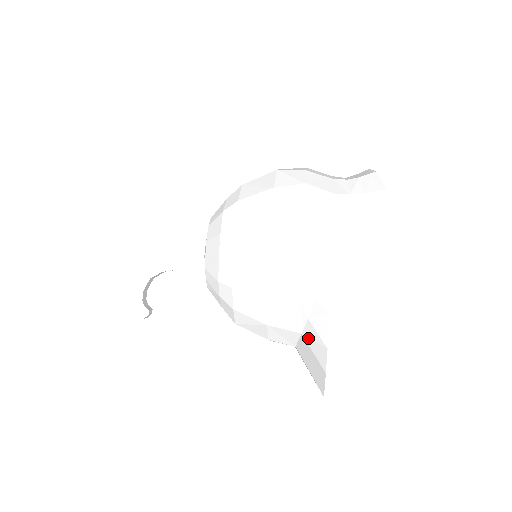
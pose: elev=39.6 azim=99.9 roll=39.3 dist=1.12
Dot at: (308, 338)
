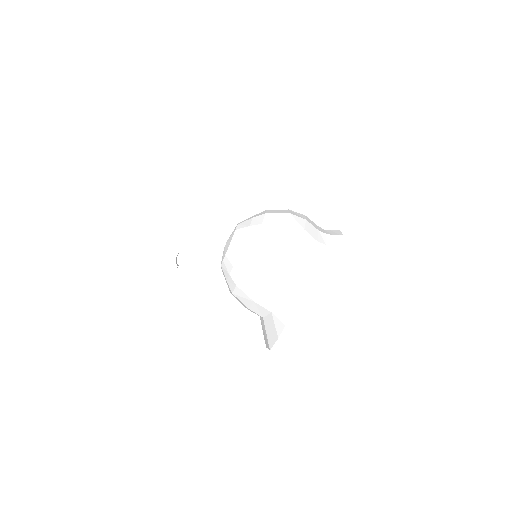
Dot at: (275, 316)
